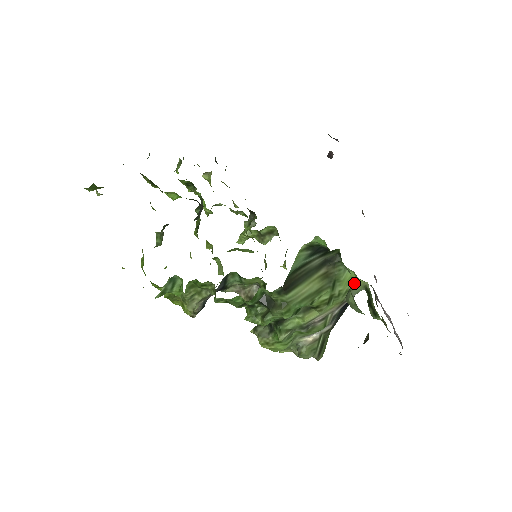
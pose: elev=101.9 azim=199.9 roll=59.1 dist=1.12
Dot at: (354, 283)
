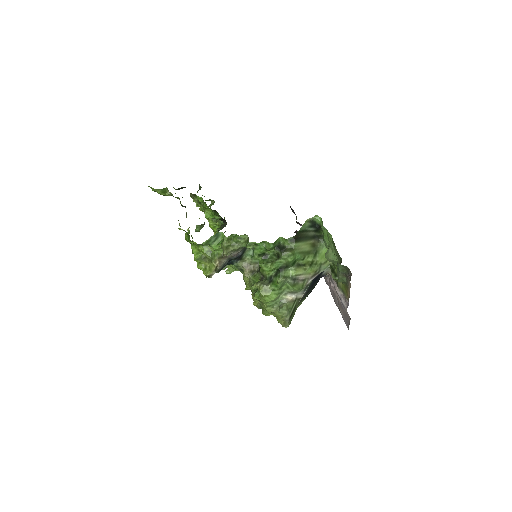
Dot at: (325, 259)
